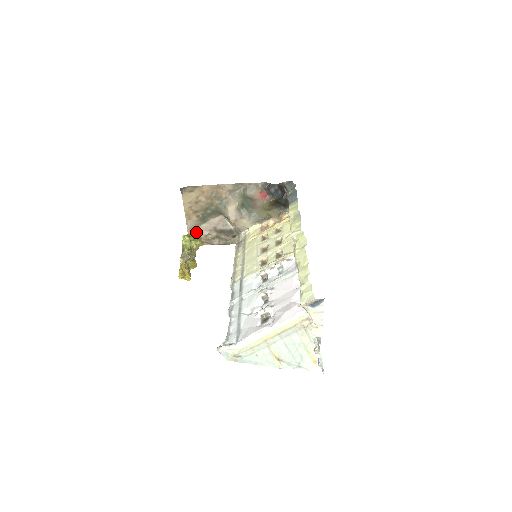
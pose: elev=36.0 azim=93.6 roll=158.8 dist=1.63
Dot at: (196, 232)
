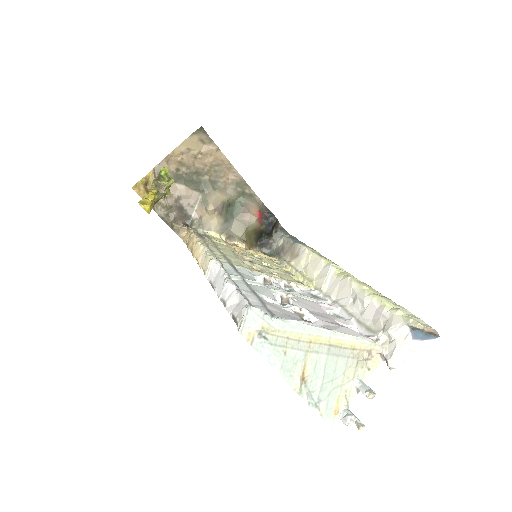
Dot at: occluded
